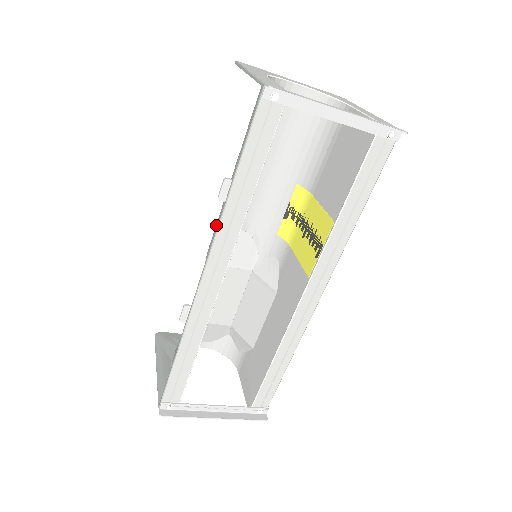
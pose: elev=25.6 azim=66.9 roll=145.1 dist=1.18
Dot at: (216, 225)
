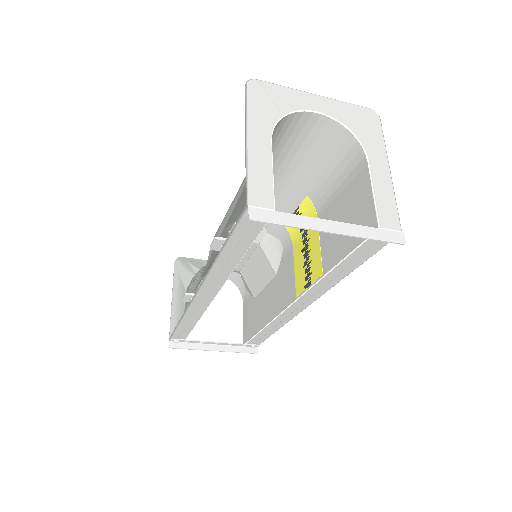
Dot at: (219, 228)
